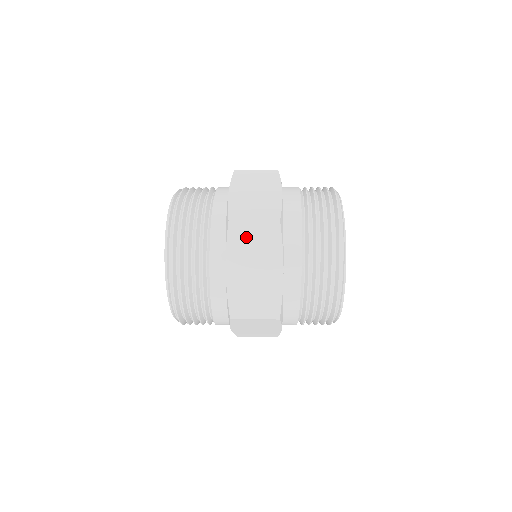
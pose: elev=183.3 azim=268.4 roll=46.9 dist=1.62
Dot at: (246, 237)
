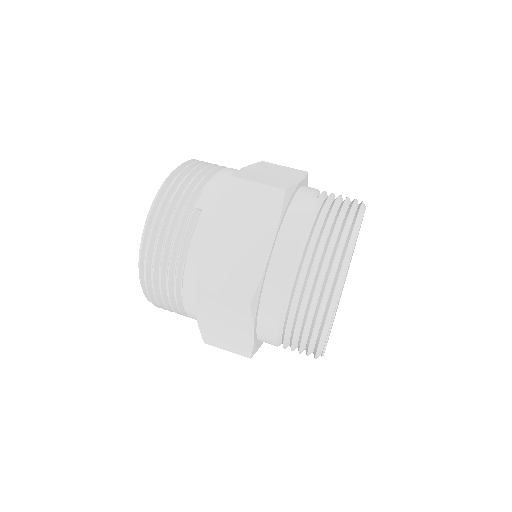
Dot at: occluded
